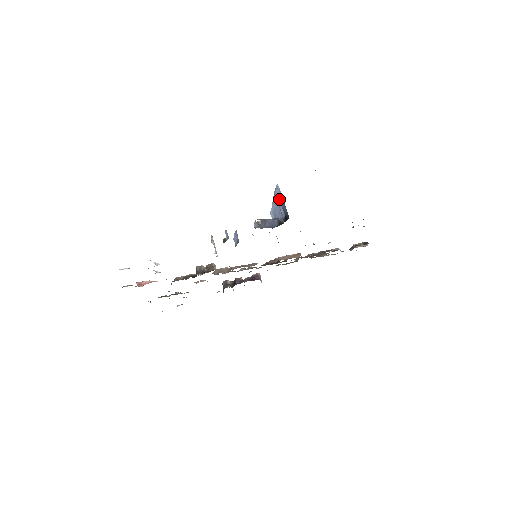
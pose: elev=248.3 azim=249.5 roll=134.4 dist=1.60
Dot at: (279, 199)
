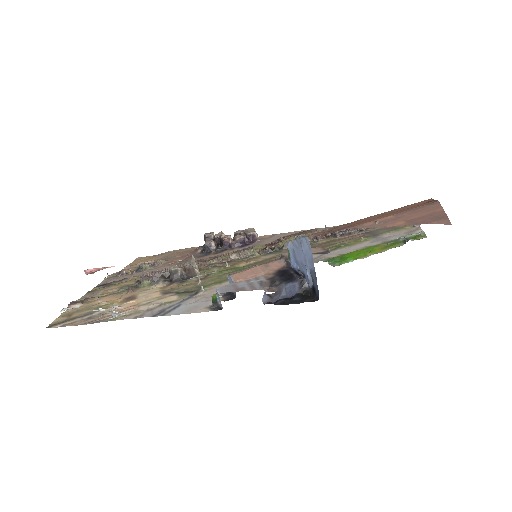
Dot at: (307, 256)
